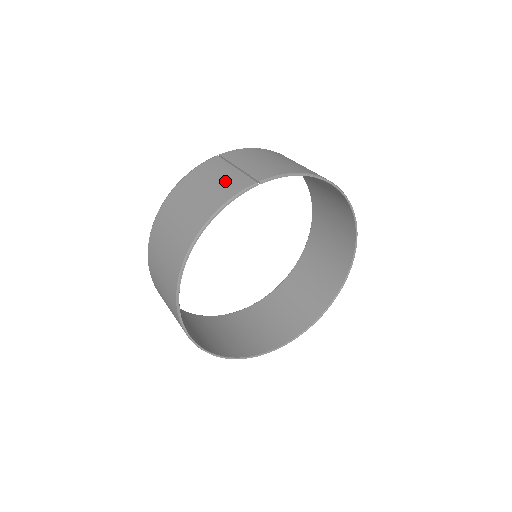
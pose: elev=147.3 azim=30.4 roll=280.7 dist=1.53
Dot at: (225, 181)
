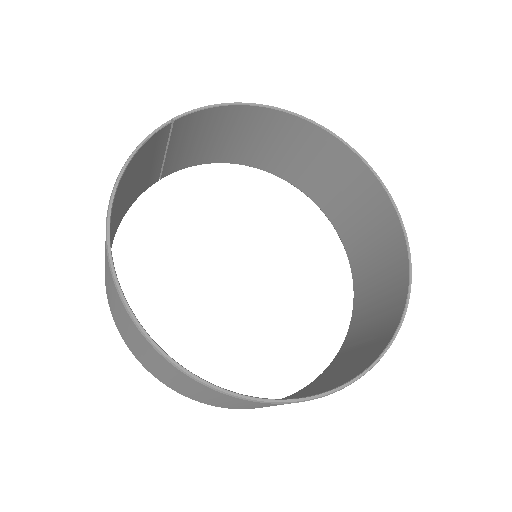
Dot at: occluded
